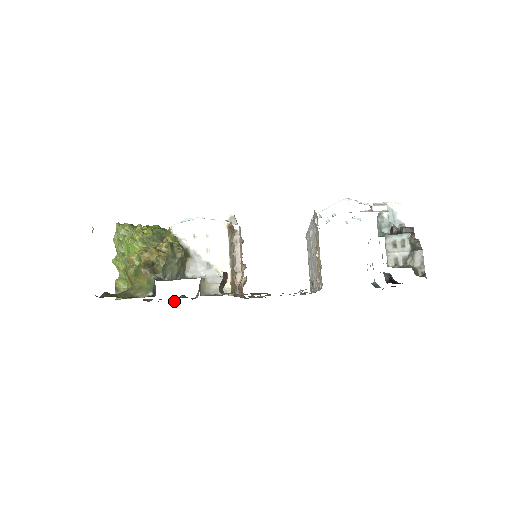
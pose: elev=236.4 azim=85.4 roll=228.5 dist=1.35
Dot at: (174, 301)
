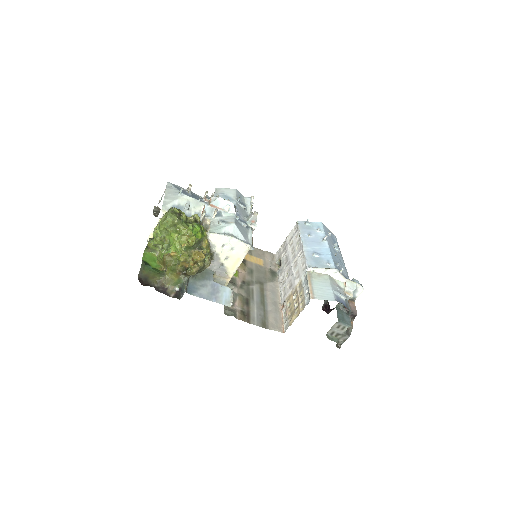
Dot at: occluded
